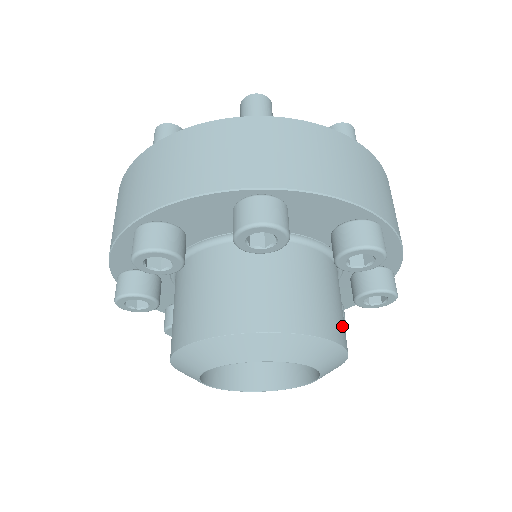
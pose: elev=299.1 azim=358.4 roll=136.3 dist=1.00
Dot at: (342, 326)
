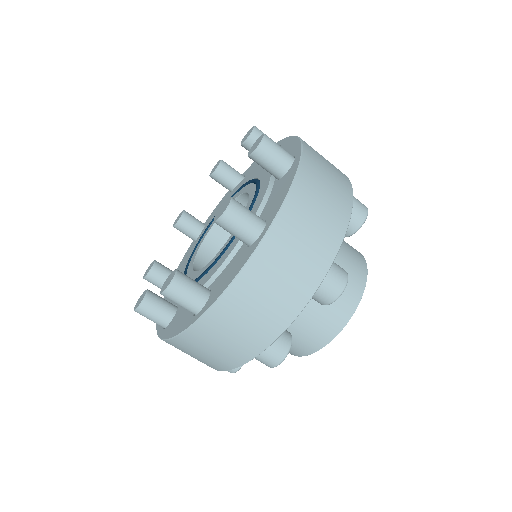
Dot at: (324, 328)
